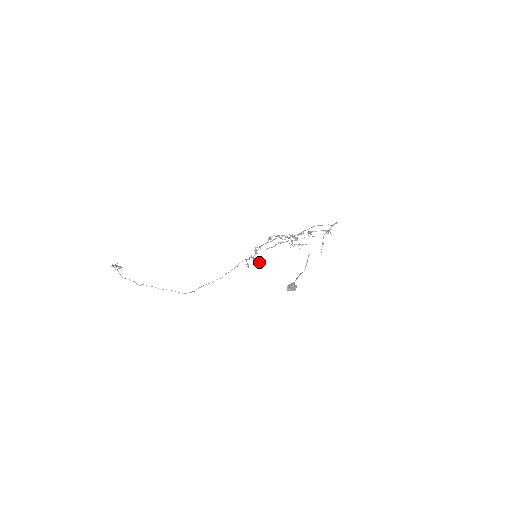
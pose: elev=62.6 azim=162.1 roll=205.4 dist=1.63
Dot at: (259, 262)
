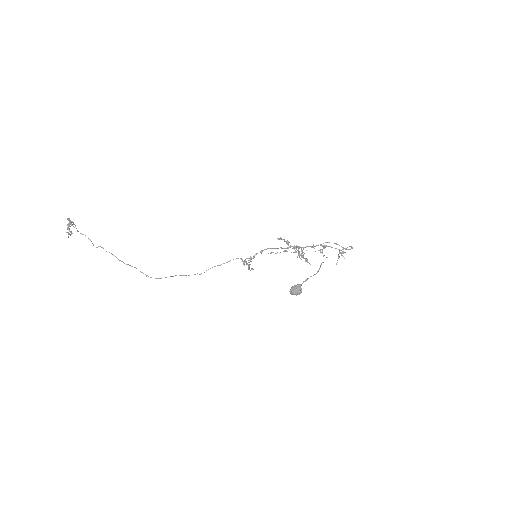
Dot at: occluded
